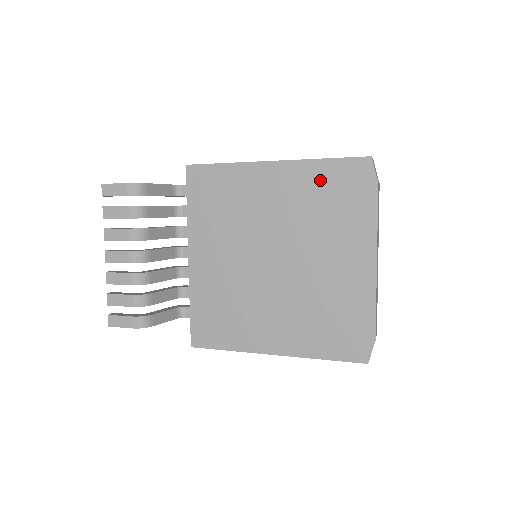
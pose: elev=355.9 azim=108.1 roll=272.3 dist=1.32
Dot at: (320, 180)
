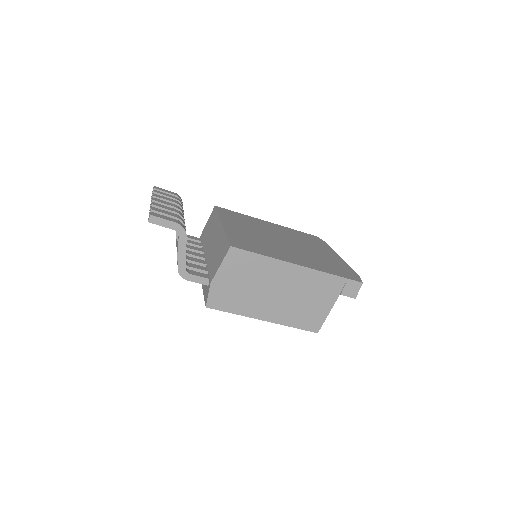
Dot at: (296, 233)
